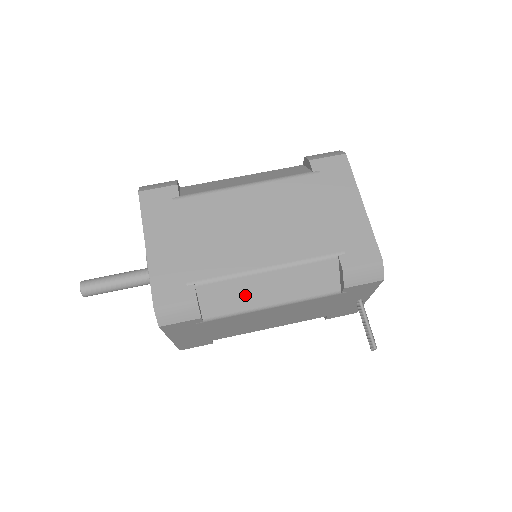
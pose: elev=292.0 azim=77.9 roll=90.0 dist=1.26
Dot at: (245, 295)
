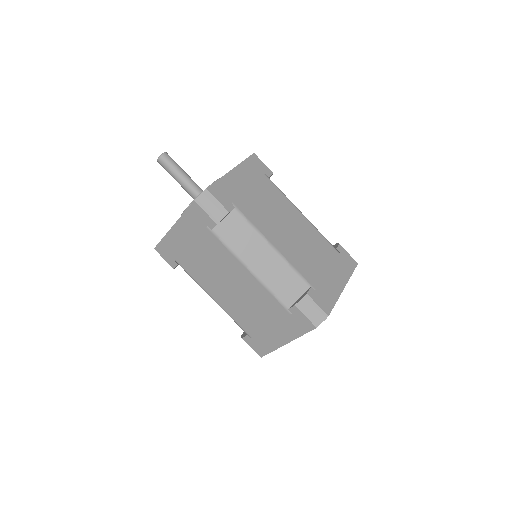
Dot at: occluded
